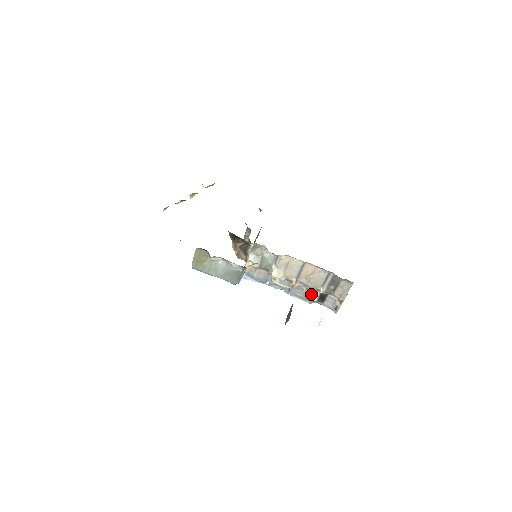
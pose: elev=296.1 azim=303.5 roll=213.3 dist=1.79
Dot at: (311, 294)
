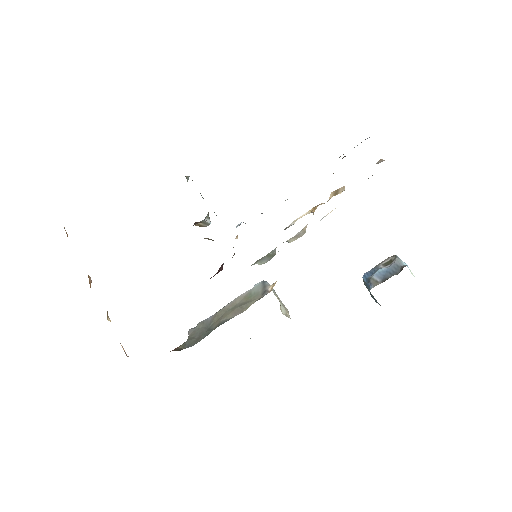
Dot at: (340, 190)
